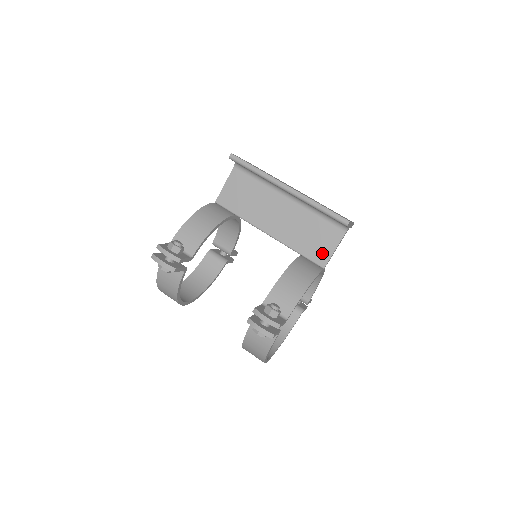
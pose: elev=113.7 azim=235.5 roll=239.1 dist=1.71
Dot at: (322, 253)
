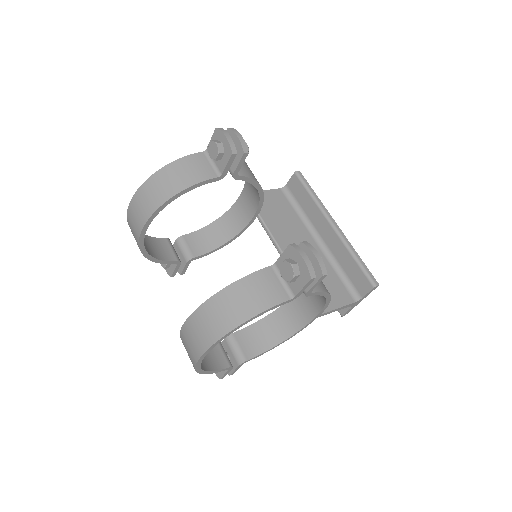
Dot at: occluded
